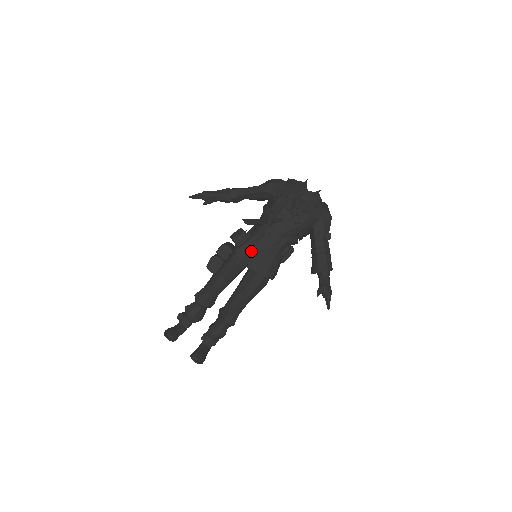
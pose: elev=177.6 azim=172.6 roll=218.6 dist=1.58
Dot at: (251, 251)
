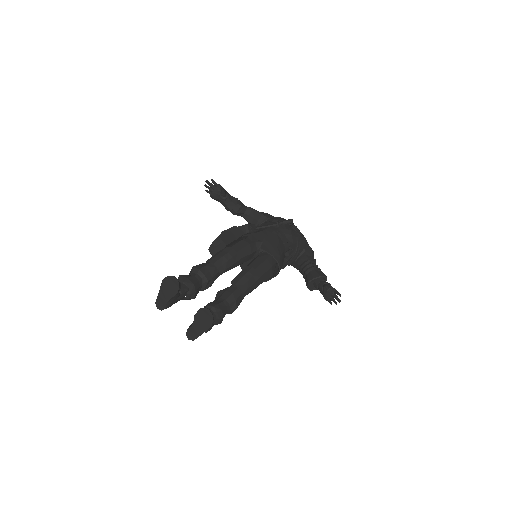
Dot at: (261, 240)
